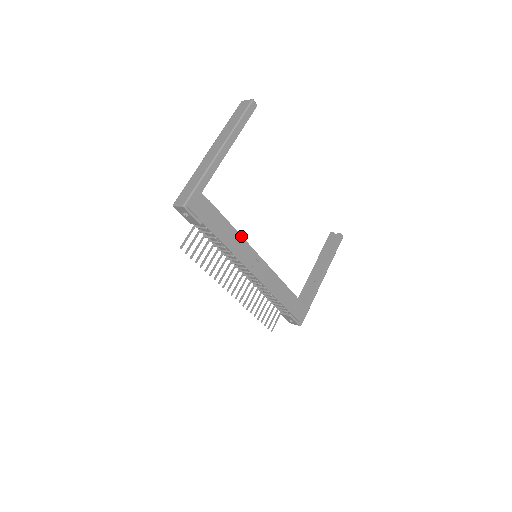
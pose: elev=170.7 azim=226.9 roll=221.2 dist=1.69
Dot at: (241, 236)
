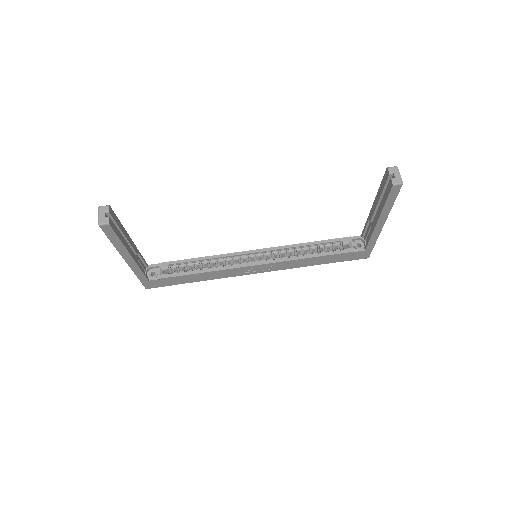
Dot at: (216, 271)
